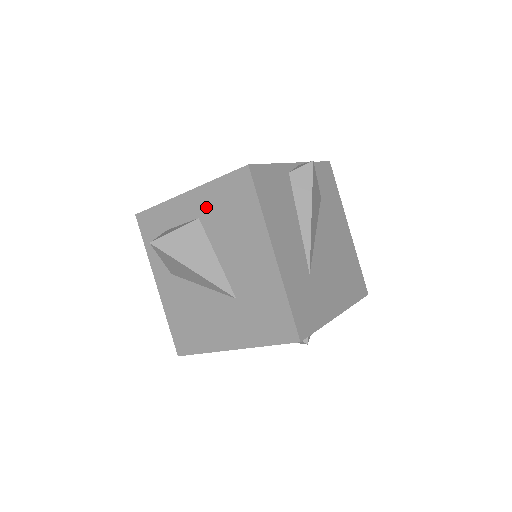
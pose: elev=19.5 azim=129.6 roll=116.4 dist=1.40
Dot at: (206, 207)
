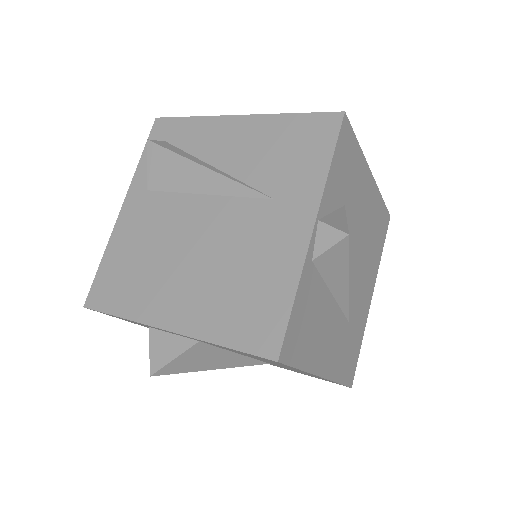
Dot at: occluded
